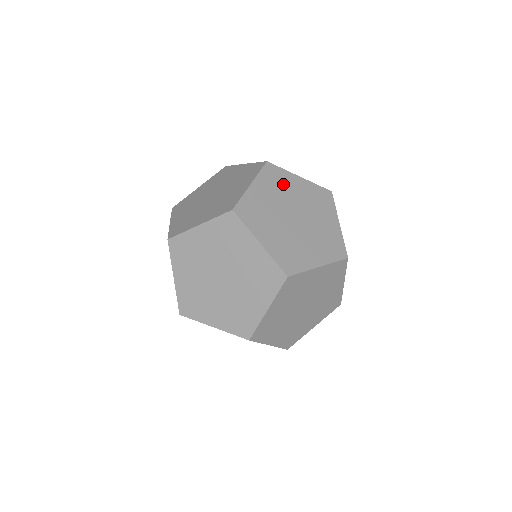
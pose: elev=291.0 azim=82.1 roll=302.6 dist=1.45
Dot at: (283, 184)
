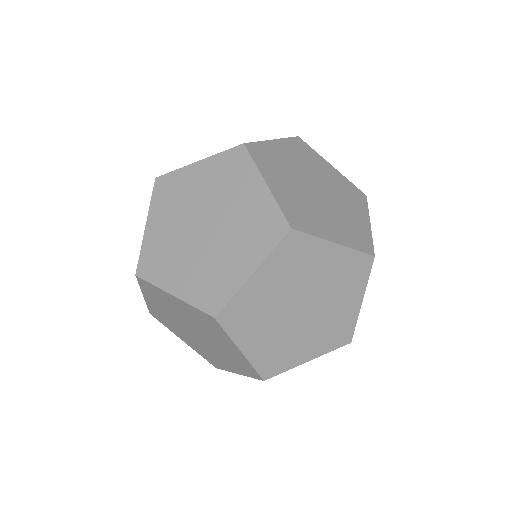
Dot at: (304, 262)
